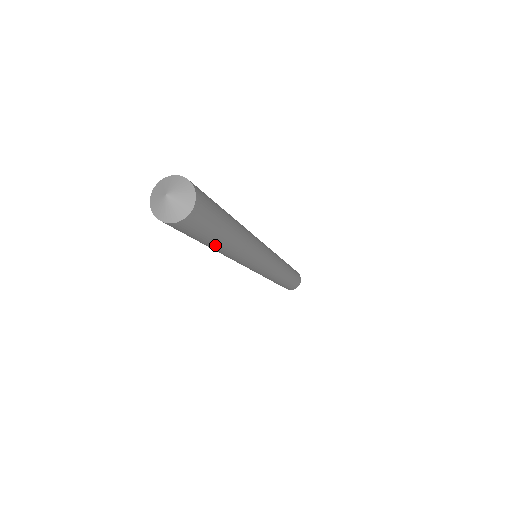
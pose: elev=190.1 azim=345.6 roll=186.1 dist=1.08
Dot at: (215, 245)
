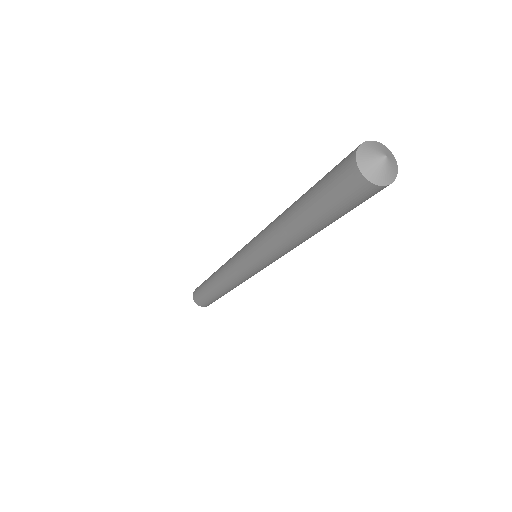
Dot at: occluded
